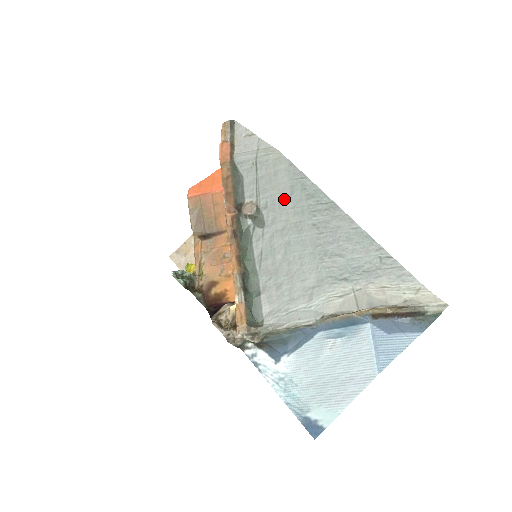
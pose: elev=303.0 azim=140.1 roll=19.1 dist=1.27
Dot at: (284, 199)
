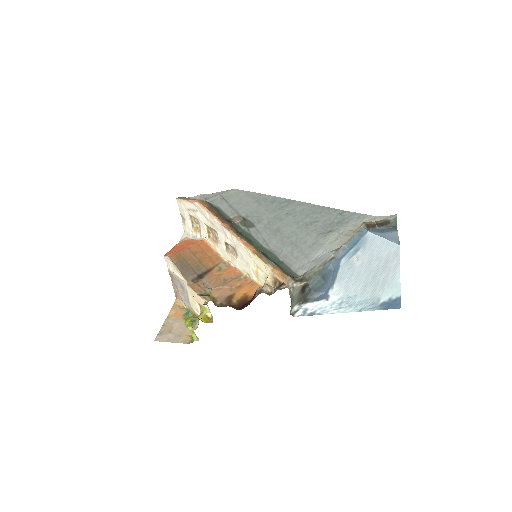
Dot at: (257, 208)
